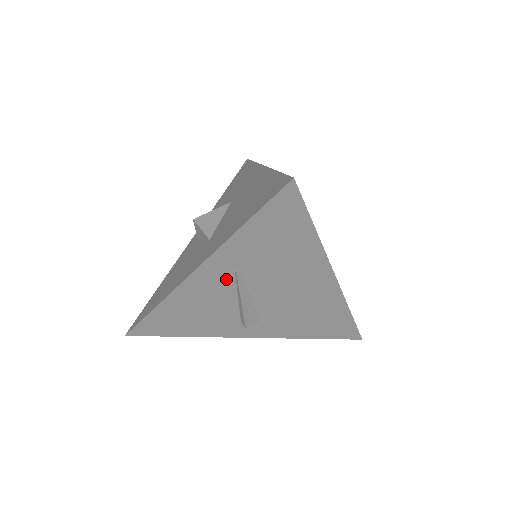
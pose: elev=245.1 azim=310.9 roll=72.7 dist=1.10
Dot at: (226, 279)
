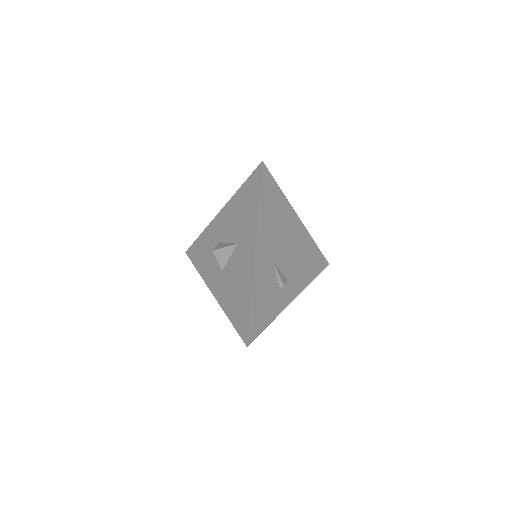
Dot at: occluded
